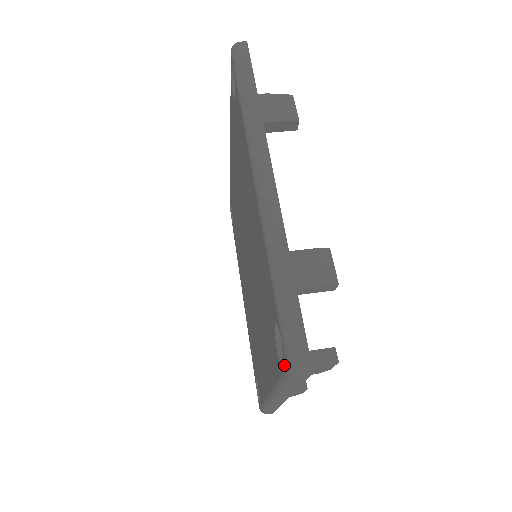
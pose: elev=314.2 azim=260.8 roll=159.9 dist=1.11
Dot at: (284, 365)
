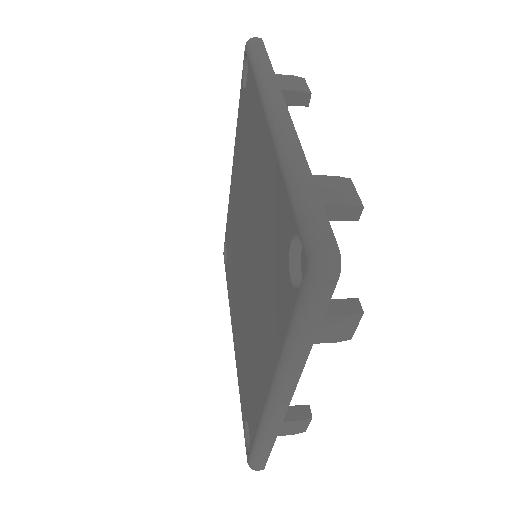
Dot at: (304, 271)
